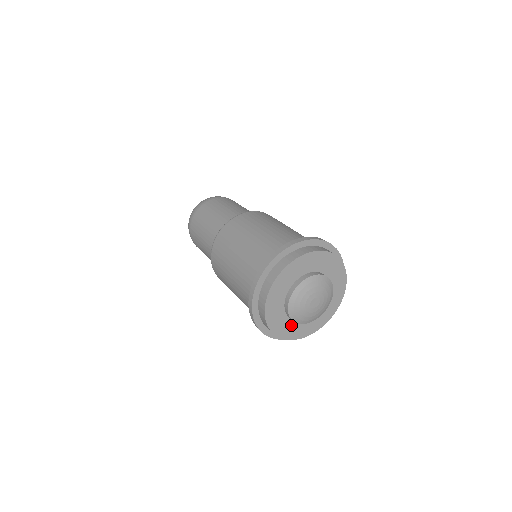
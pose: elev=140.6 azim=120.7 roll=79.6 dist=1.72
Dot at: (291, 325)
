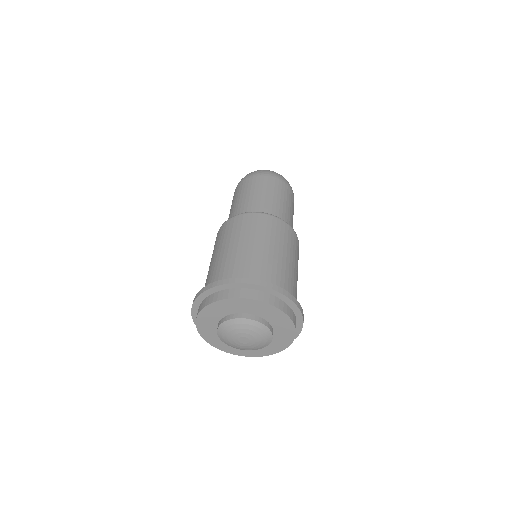
Dot at: occluded
